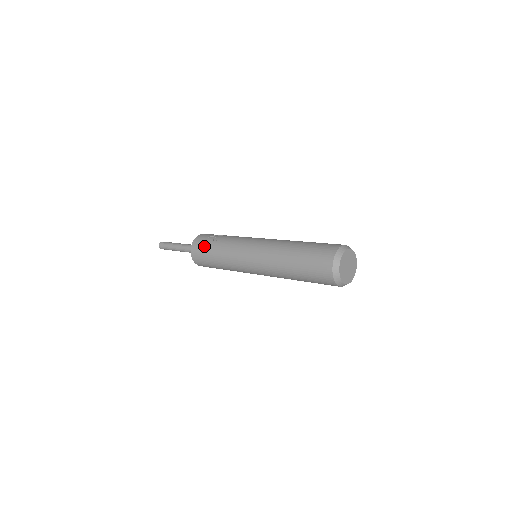
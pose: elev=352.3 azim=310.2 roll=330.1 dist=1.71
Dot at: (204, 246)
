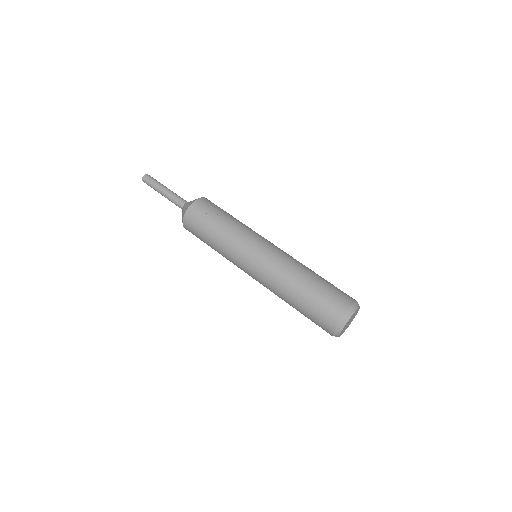
Dot at: (202, 220)
